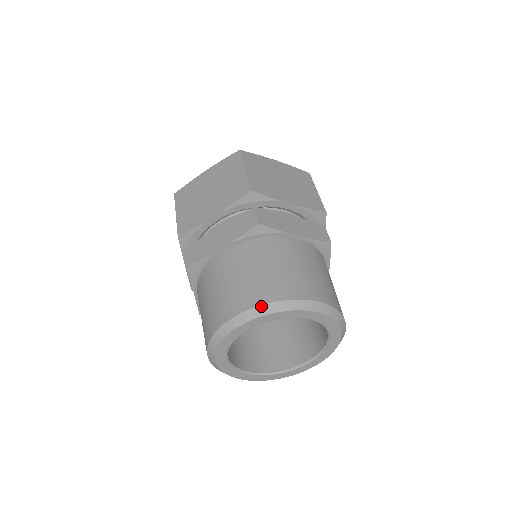
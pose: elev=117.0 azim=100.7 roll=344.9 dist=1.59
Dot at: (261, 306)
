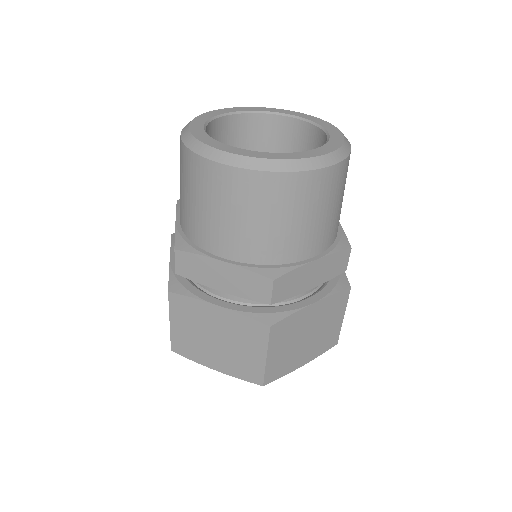
Dot at: occluded
